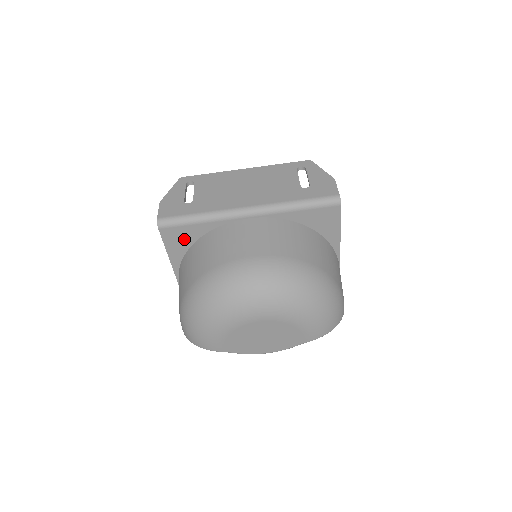
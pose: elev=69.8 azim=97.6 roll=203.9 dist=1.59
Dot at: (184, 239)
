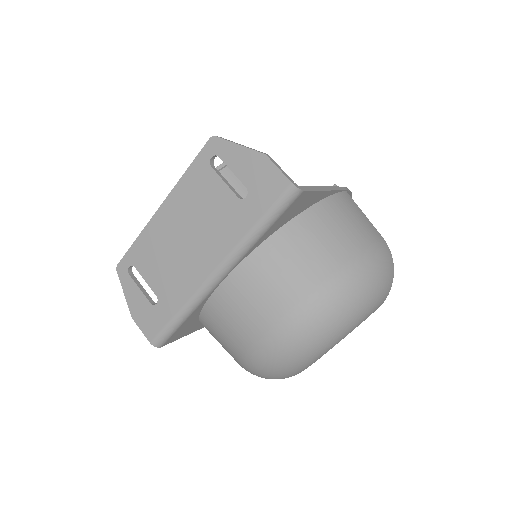
Dot at: (188, 326)
